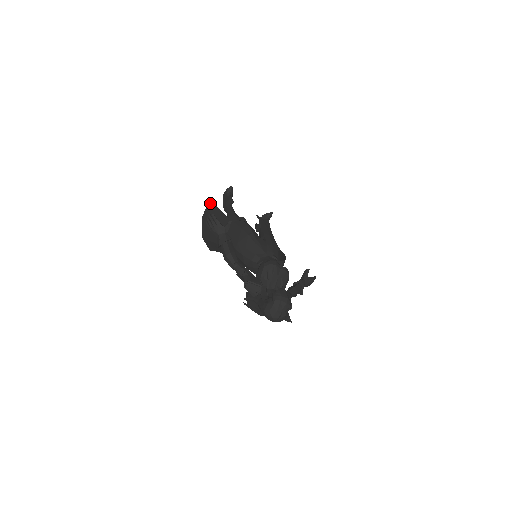
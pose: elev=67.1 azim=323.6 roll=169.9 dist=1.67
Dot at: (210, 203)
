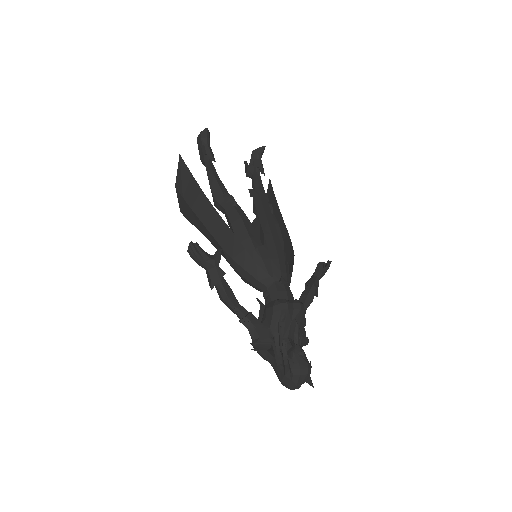
Dot at: (182, 165)
